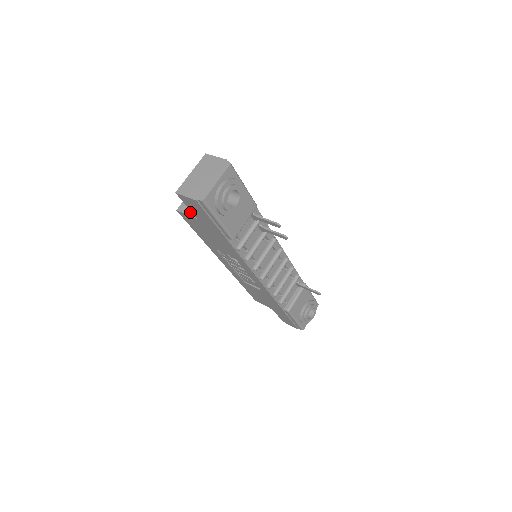
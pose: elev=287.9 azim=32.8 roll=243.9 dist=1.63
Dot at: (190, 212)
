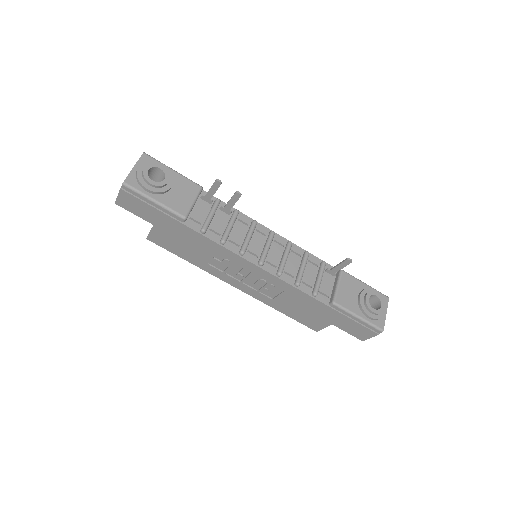
Dot at: occluded
